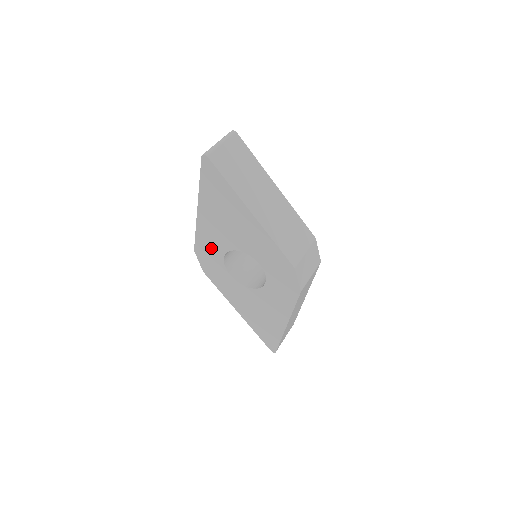
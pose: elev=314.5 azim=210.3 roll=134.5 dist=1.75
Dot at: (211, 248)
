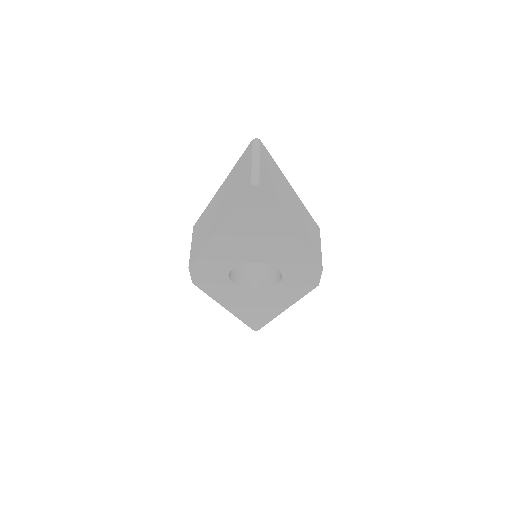
Dot at: (217, 263)
